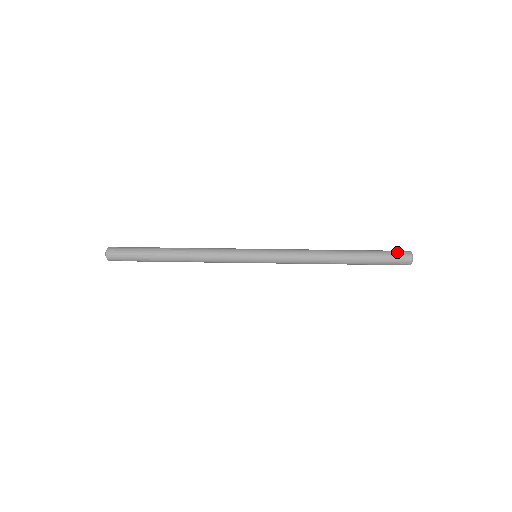
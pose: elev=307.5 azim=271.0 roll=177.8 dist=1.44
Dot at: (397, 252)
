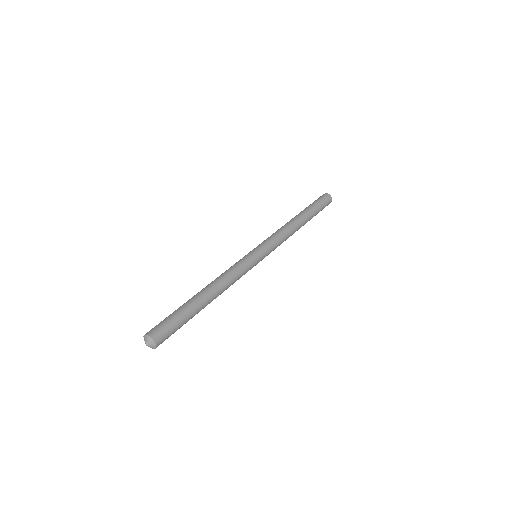
Dot at: (326, 200)
